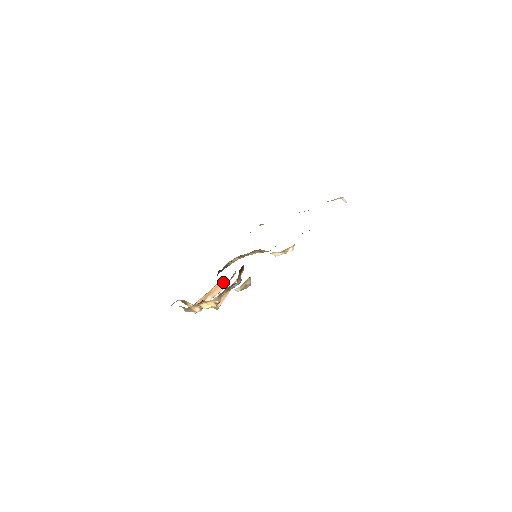
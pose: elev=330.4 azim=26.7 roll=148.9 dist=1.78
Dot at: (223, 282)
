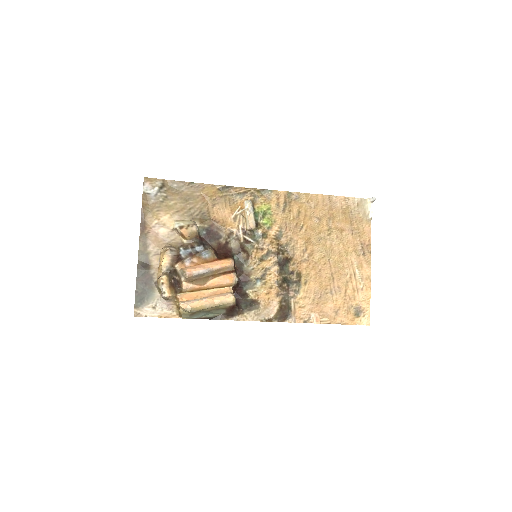
Dot at: (229, 292)
